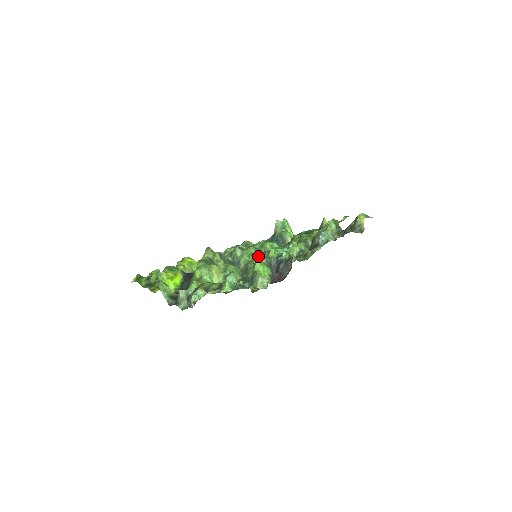
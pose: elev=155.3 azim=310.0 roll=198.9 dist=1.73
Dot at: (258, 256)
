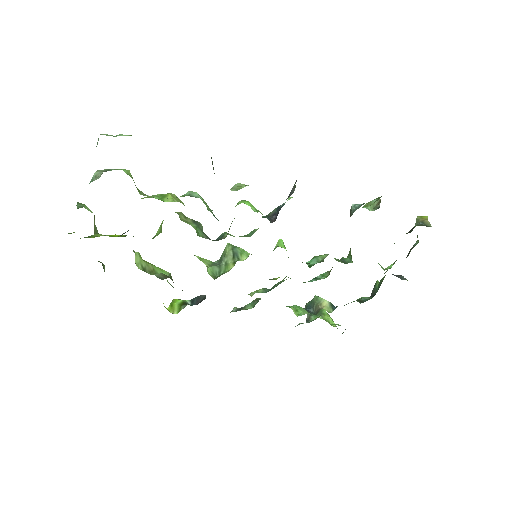
Dot at: (254, 232)
